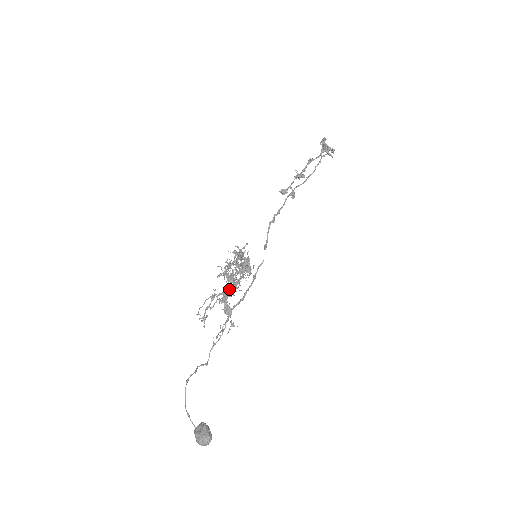
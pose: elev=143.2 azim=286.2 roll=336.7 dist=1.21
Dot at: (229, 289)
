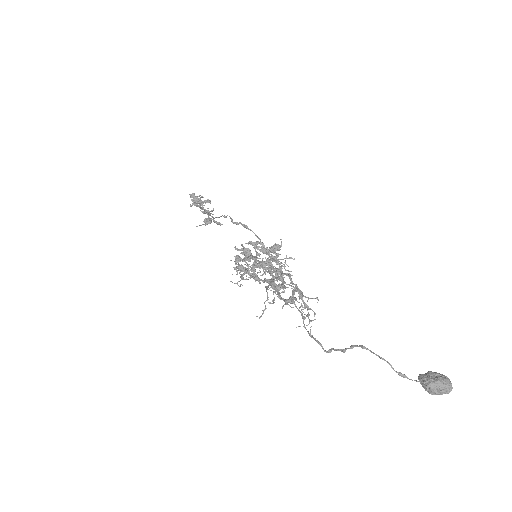
Dot at: (276, 276)
